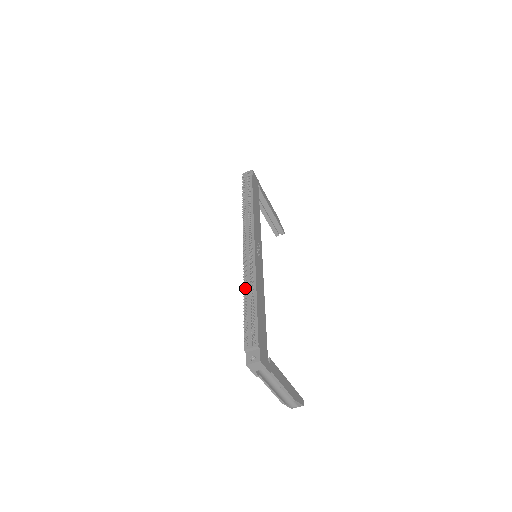
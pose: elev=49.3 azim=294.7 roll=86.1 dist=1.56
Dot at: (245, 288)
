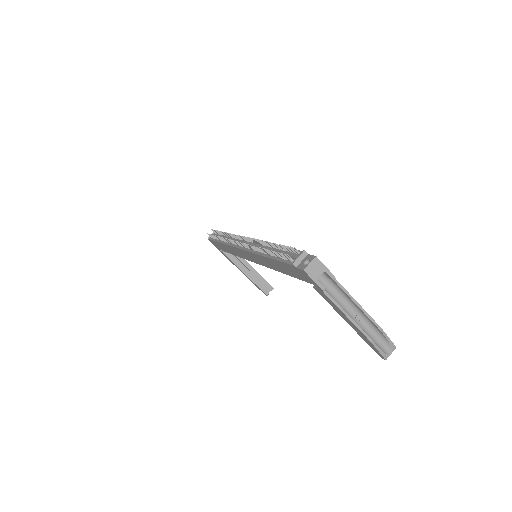
Dot at: (260, 251)
